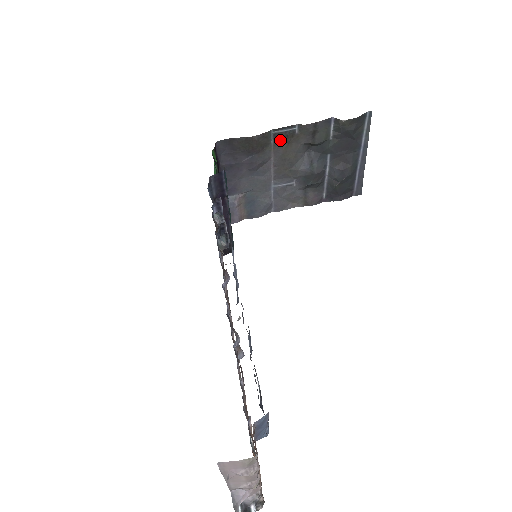
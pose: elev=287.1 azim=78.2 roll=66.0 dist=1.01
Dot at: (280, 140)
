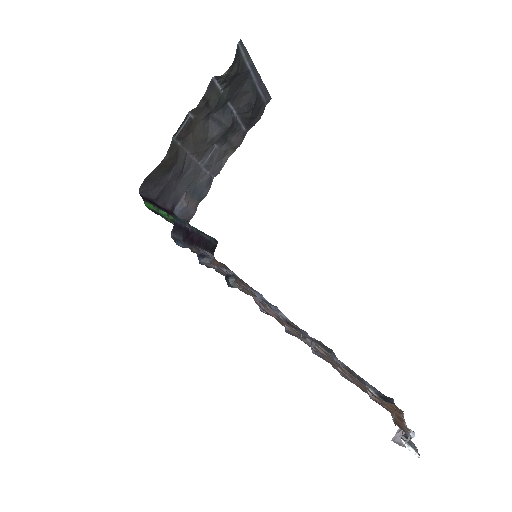
Dot at: (184, 136)
